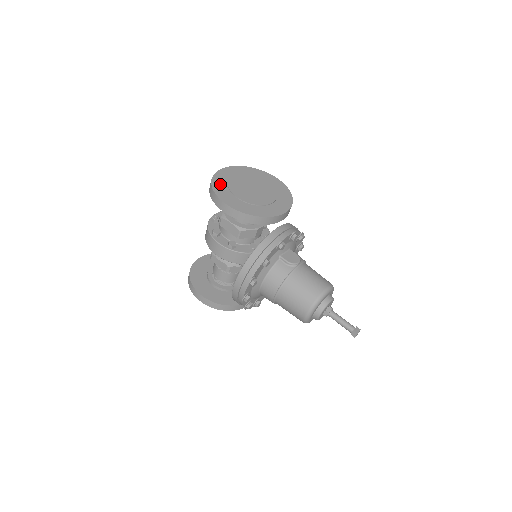
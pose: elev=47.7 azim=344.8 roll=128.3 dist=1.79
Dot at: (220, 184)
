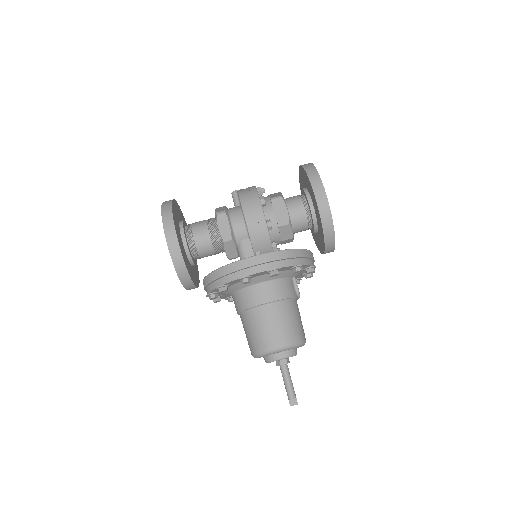
Dot at: occluded
